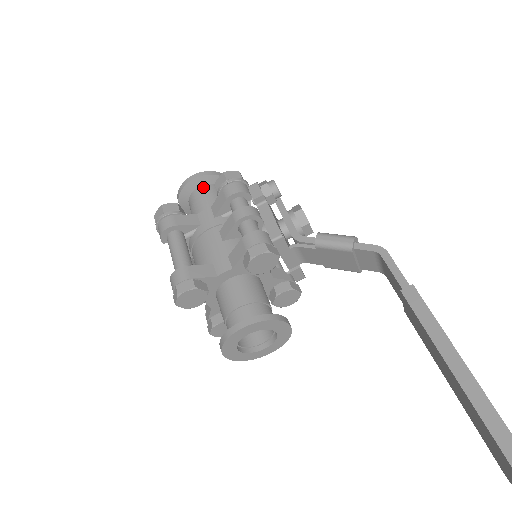
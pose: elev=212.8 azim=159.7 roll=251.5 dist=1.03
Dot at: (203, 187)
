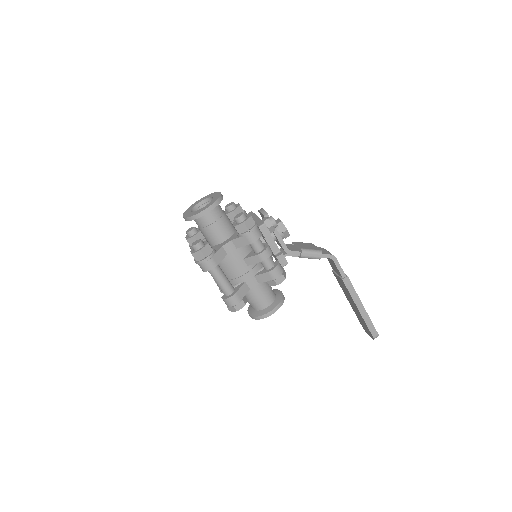
Dot at: (211, 213)
